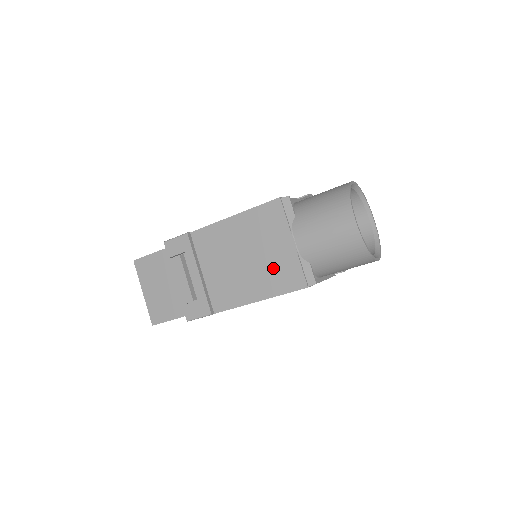
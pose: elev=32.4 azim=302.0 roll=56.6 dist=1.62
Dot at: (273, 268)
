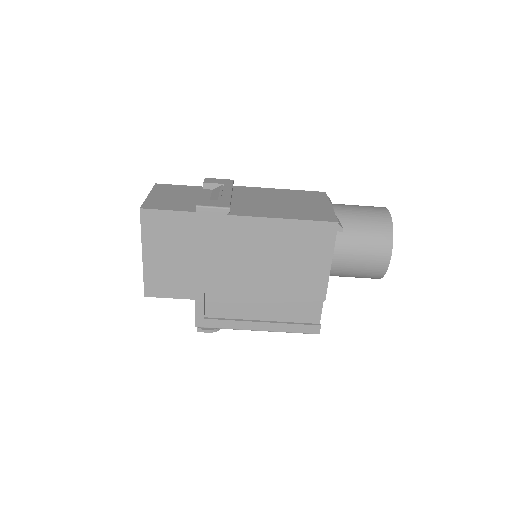
Dot at: (307, 210)
